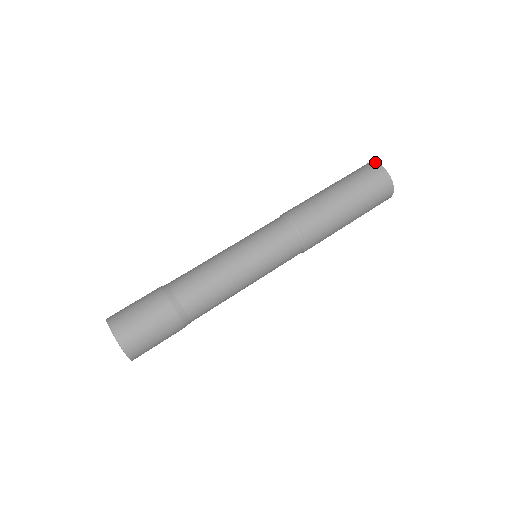
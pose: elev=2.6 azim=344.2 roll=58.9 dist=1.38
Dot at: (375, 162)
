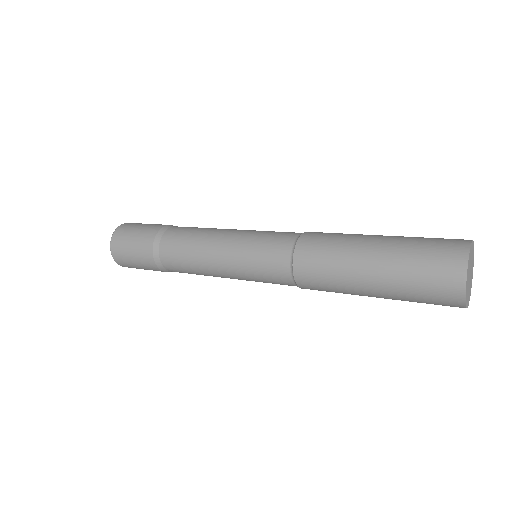
Dot at: (467, 266)
